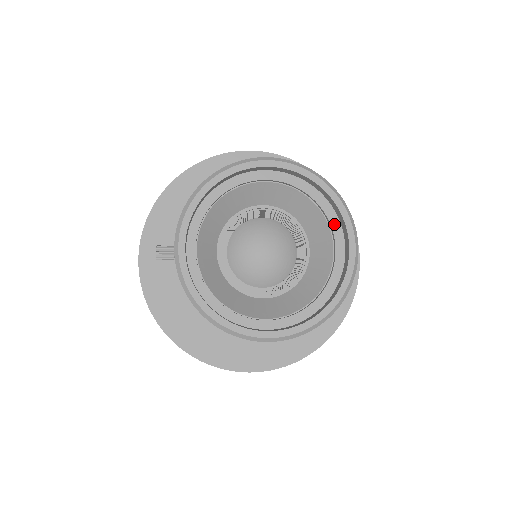
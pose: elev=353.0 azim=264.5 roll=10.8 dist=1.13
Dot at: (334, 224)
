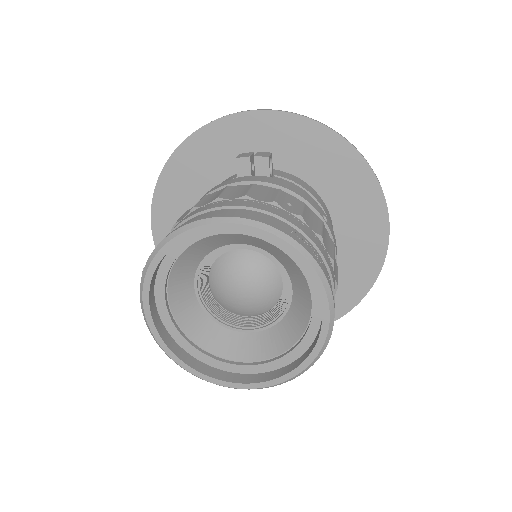
Dot at: (311, 281)
